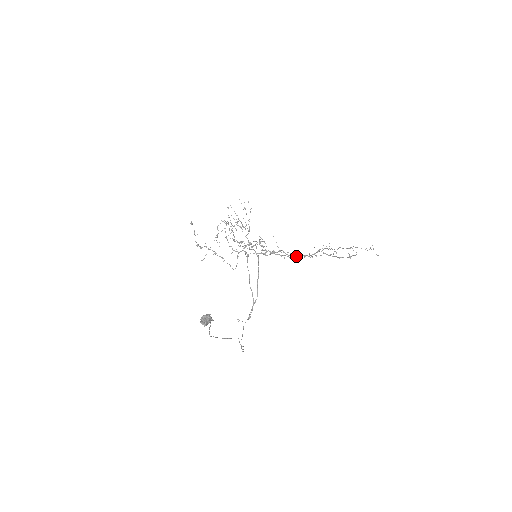
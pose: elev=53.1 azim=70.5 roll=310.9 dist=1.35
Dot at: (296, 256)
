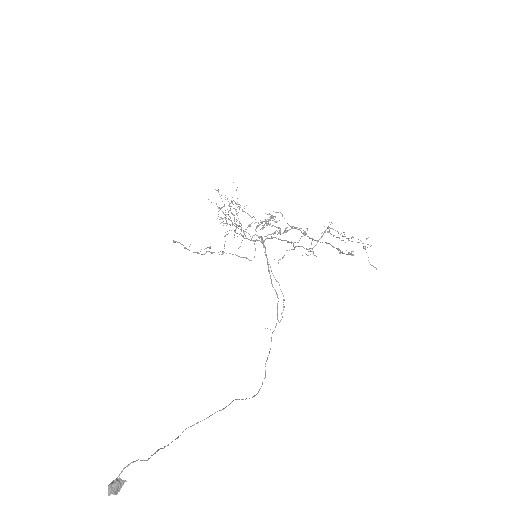
Dot at: occluded
